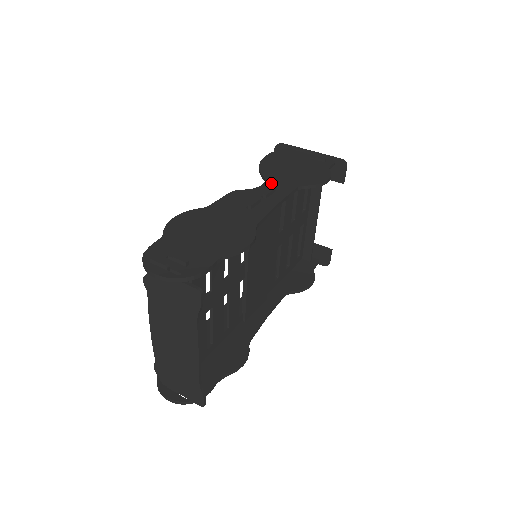
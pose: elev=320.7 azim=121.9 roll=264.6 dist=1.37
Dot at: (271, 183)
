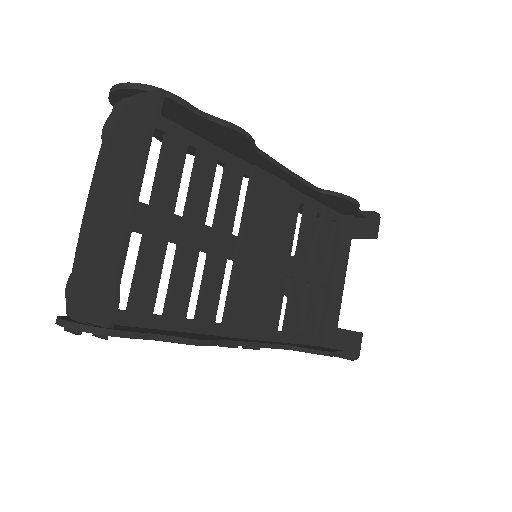
Dot at: occluded
